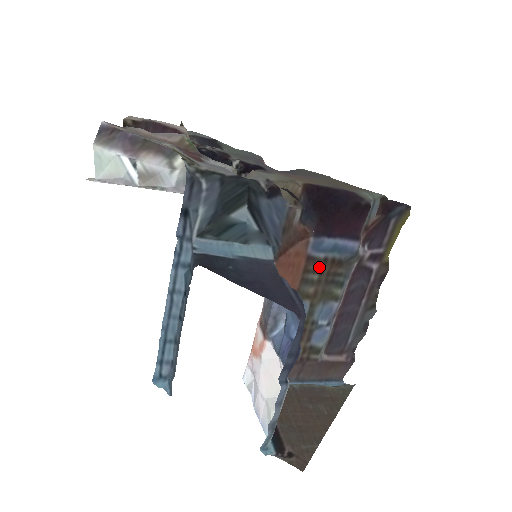
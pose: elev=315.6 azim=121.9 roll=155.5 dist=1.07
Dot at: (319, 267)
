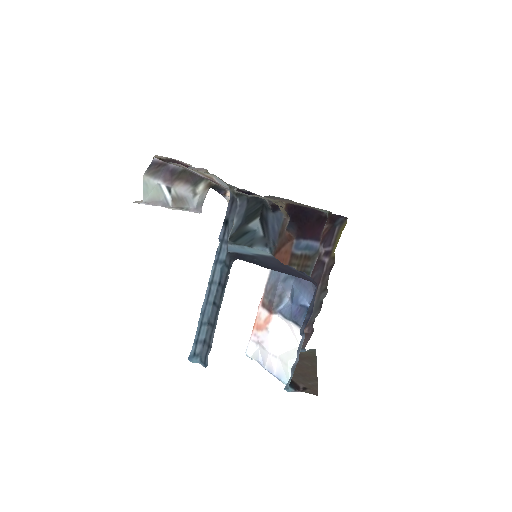
Dot at: (297, 261)
